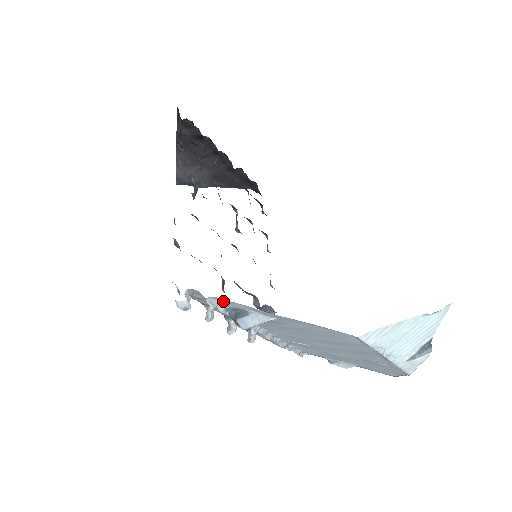
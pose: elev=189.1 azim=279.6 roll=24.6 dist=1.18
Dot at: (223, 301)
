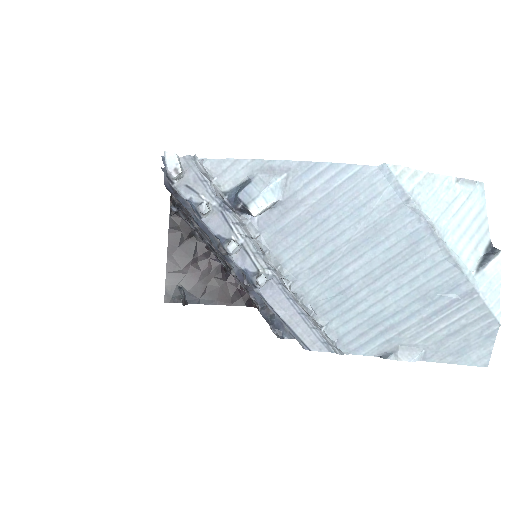
Dot at: (220, 169)
